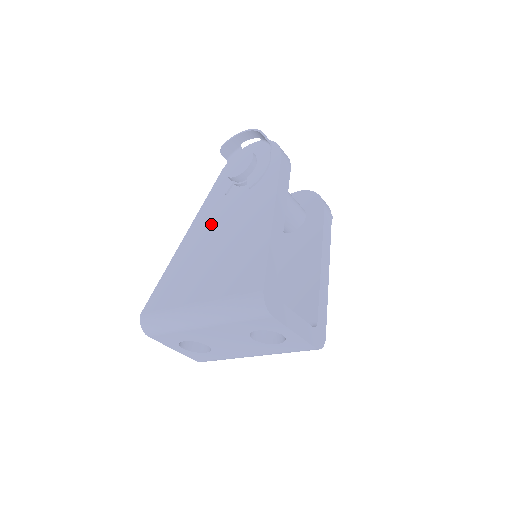
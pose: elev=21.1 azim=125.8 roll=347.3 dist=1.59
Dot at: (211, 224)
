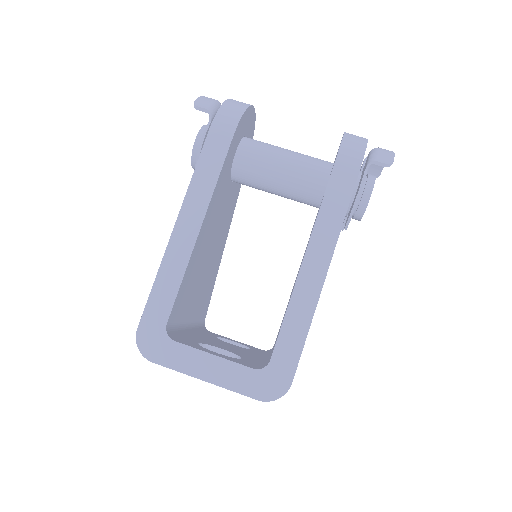
Dot at: occluded
